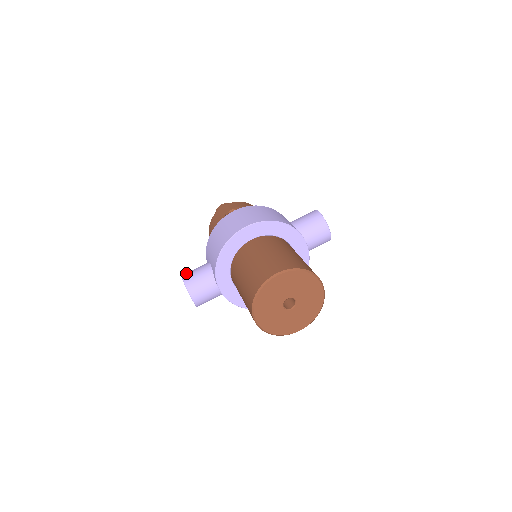
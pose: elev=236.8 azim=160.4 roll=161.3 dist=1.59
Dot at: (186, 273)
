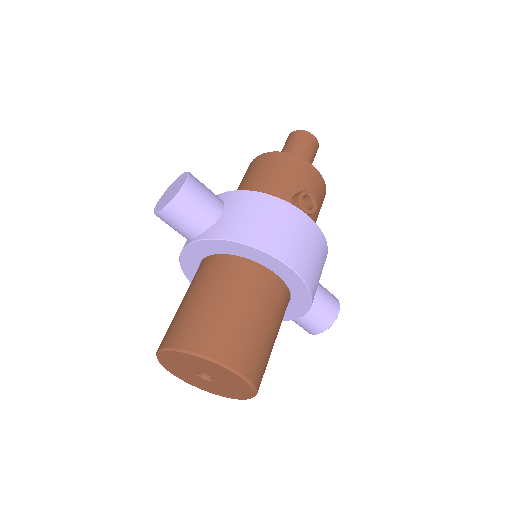
Dot at: (195, 182)
